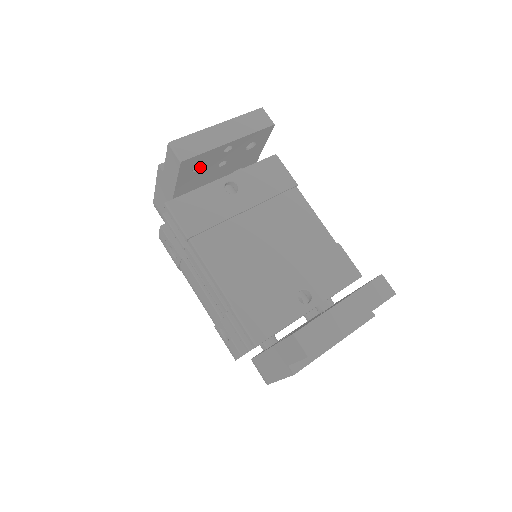
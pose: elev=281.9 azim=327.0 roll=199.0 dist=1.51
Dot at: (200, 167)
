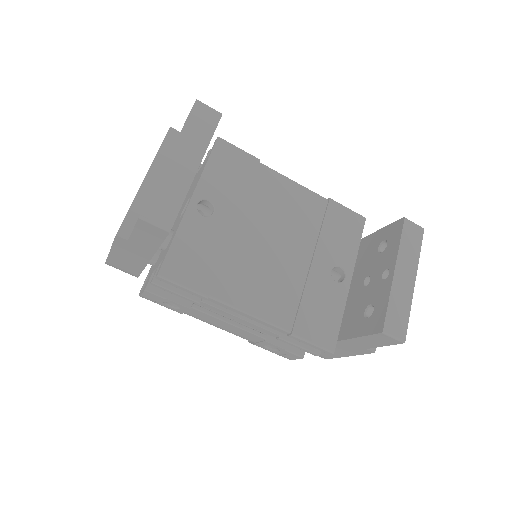
Dot at: occluded
